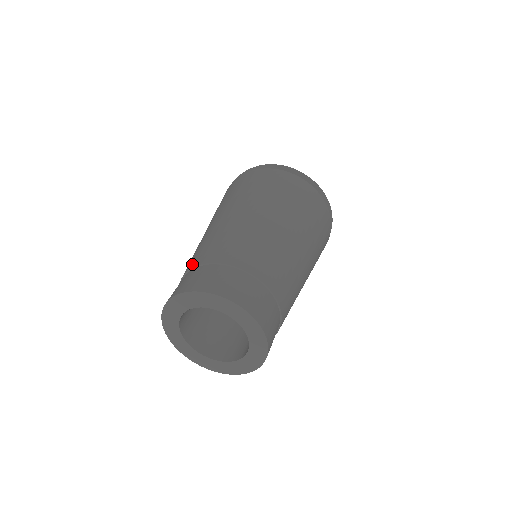
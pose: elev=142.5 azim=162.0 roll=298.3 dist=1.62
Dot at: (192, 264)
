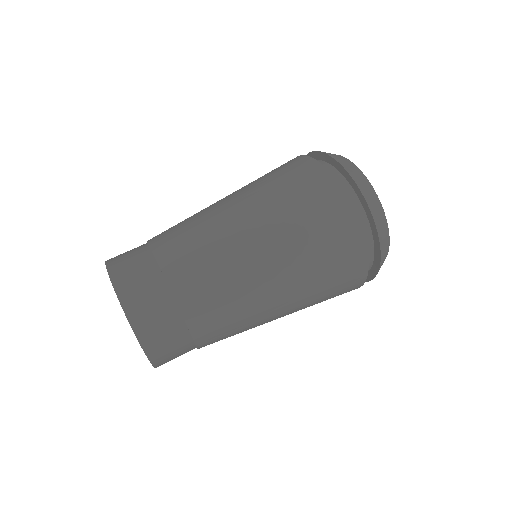
Dot at: (169, 266)
